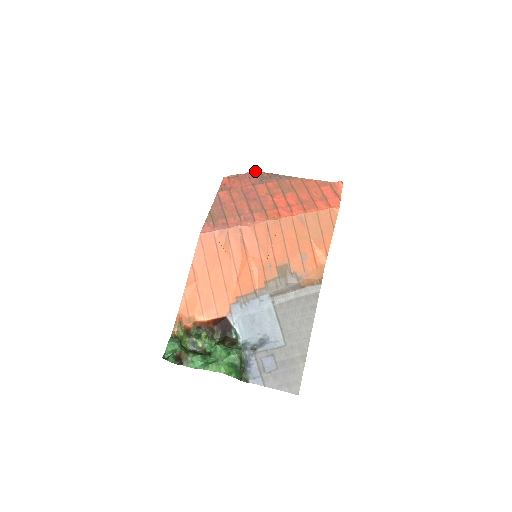
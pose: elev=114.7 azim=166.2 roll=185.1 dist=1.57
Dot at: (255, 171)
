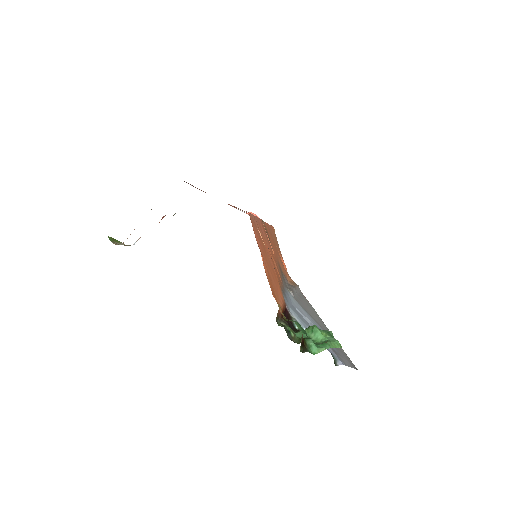
Dot at: occluded
